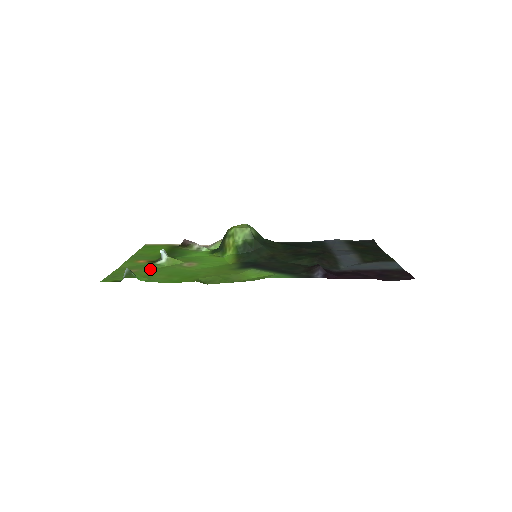
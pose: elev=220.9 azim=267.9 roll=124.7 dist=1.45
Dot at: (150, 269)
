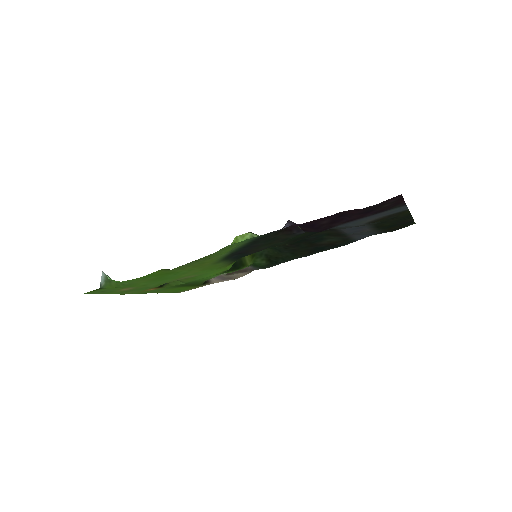
Dot at: (146, 286)
